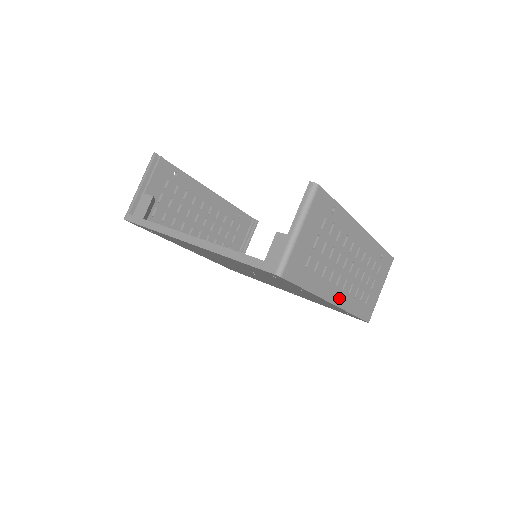
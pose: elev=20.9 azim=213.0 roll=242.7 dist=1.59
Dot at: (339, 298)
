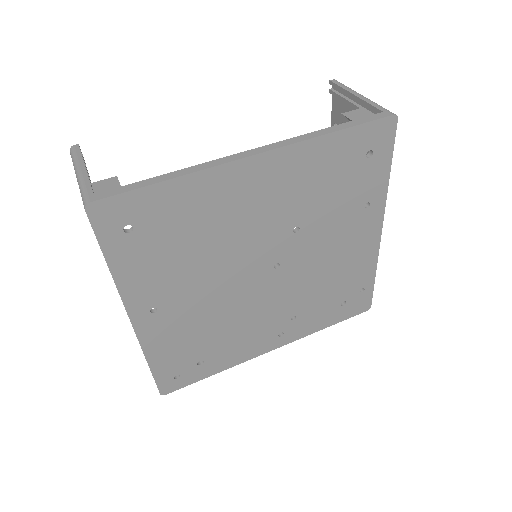
Dot at: occluded
